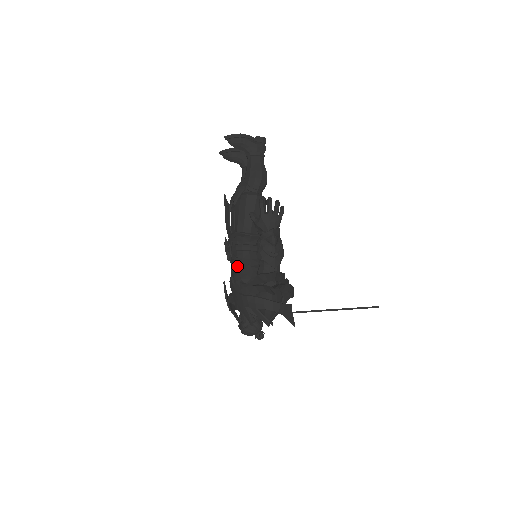
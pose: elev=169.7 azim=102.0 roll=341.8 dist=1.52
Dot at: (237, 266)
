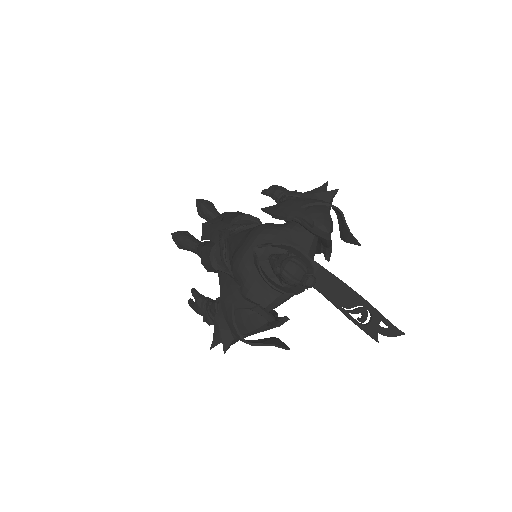
Dot at: (252, 227)
